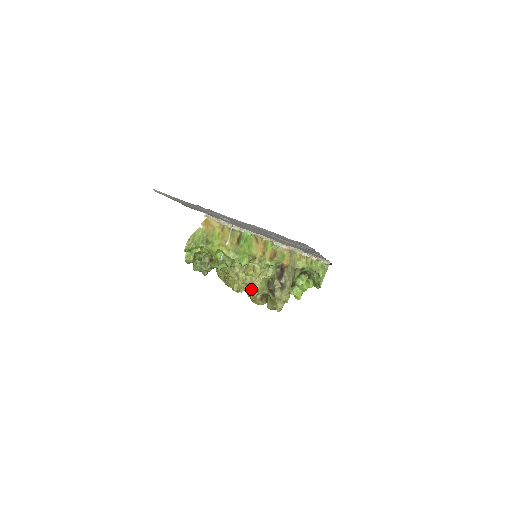
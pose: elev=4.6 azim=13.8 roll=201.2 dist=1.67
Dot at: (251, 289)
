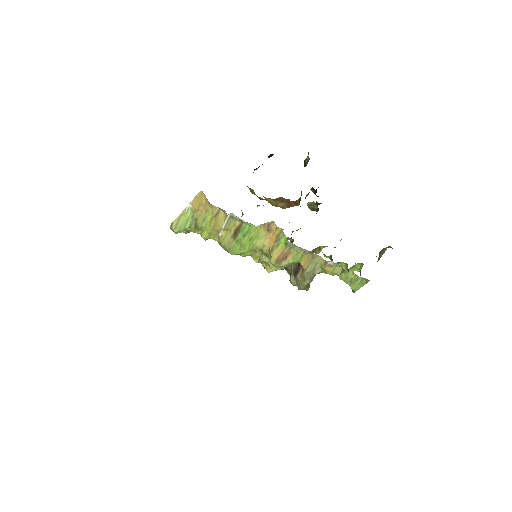
Dot at: occluded
